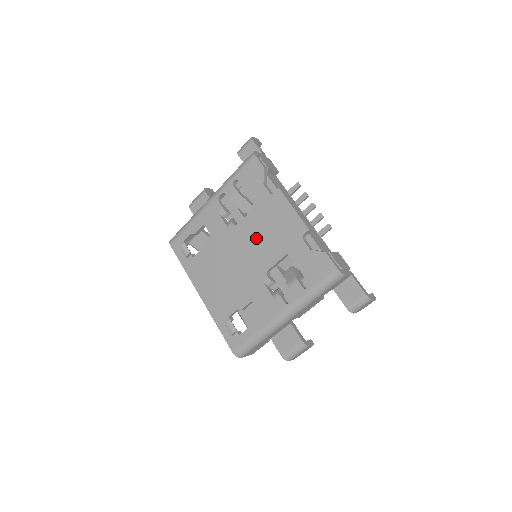
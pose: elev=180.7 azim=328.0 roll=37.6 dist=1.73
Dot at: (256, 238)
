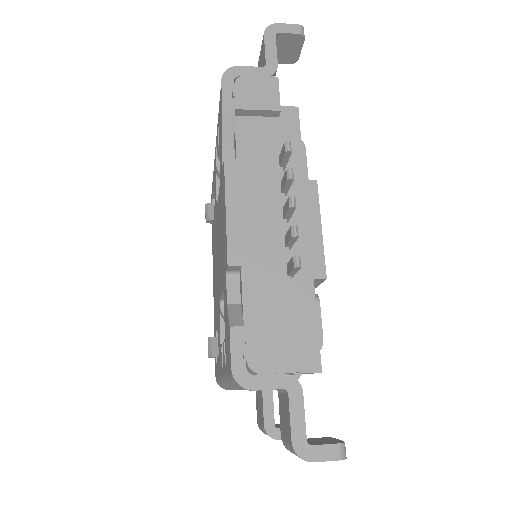
Dot at: (219, 237)
